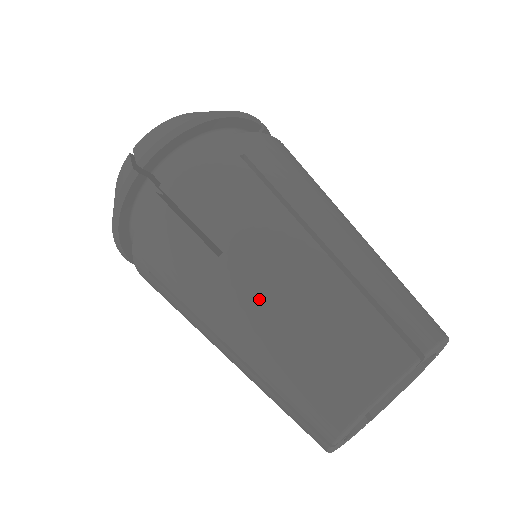
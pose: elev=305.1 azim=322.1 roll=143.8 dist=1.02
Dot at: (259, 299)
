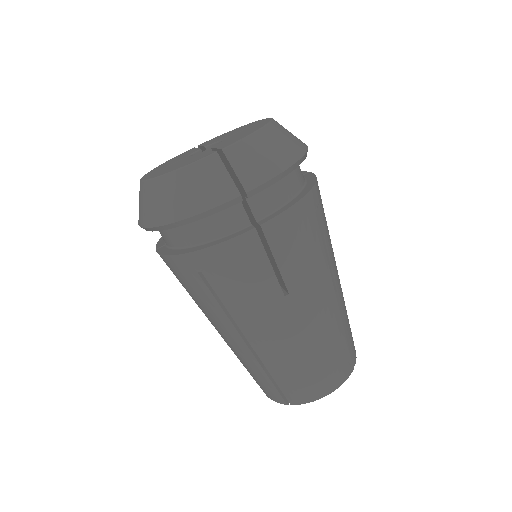
Dot at: occluded
